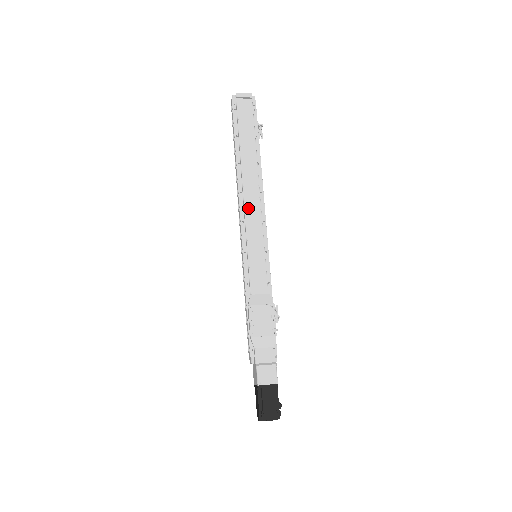
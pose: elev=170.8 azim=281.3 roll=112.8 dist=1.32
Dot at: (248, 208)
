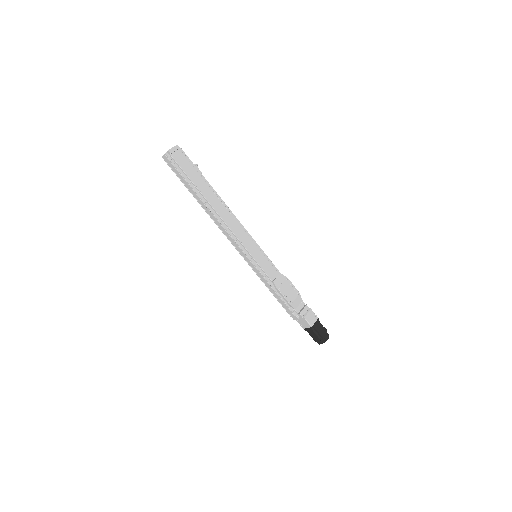
Dot at: (233, 229)
